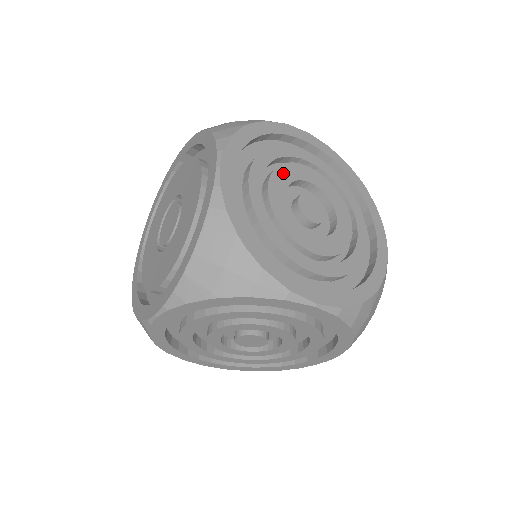
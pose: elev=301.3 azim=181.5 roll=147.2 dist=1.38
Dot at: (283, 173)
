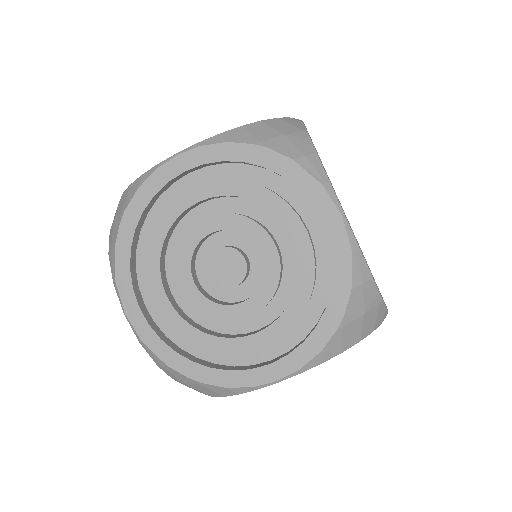
Dot at: occluded
